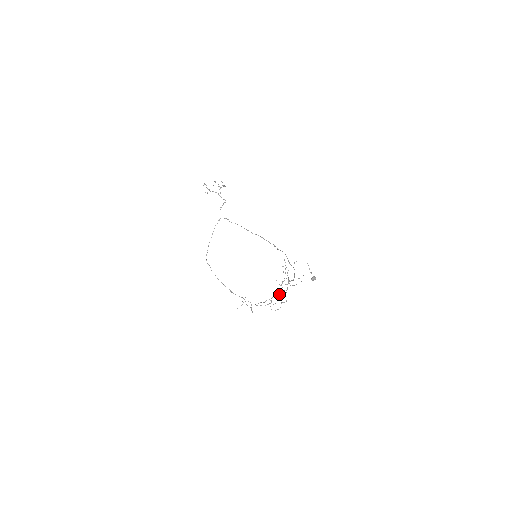
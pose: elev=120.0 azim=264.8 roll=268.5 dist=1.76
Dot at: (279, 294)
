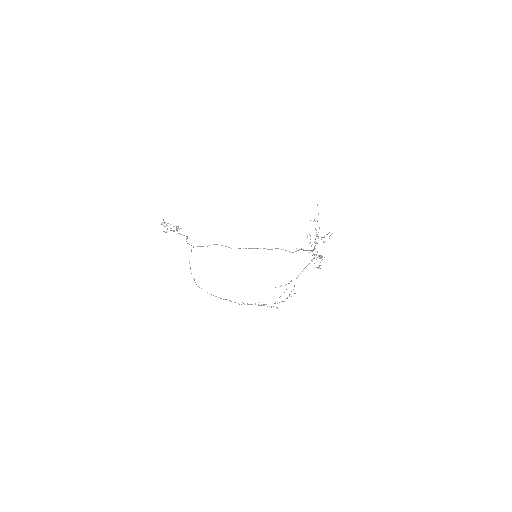
Dot at: occluded
